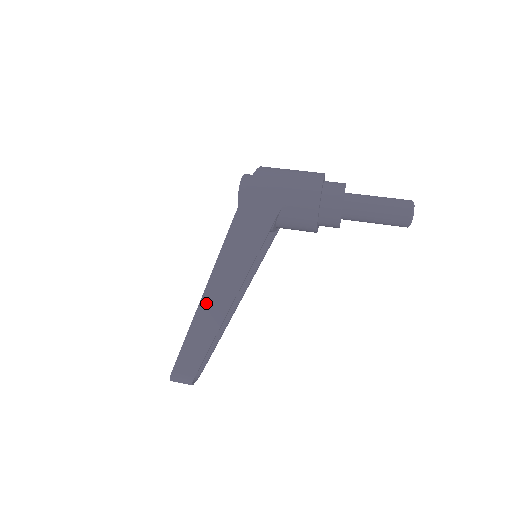
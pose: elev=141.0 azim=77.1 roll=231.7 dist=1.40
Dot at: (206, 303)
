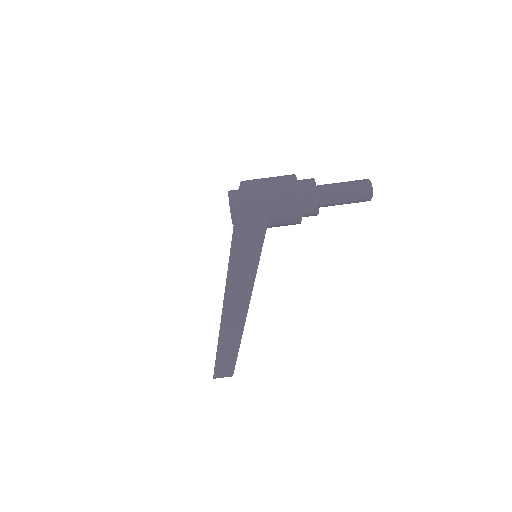
Dot at: (228, 306)
